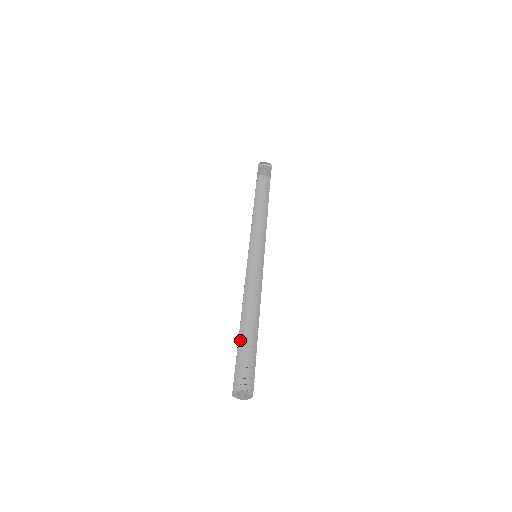
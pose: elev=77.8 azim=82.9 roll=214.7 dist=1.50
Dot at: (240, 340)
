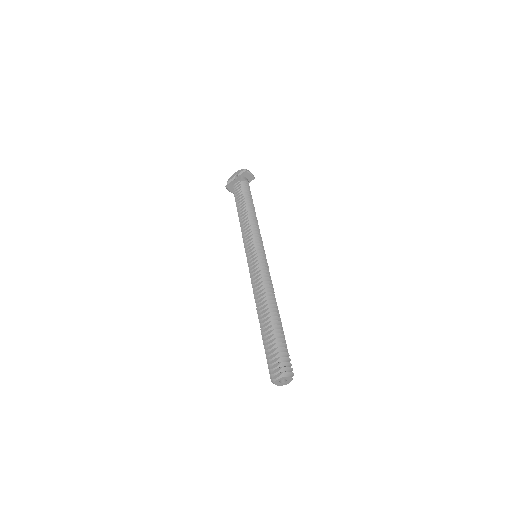
Dot at: (274, 331)
